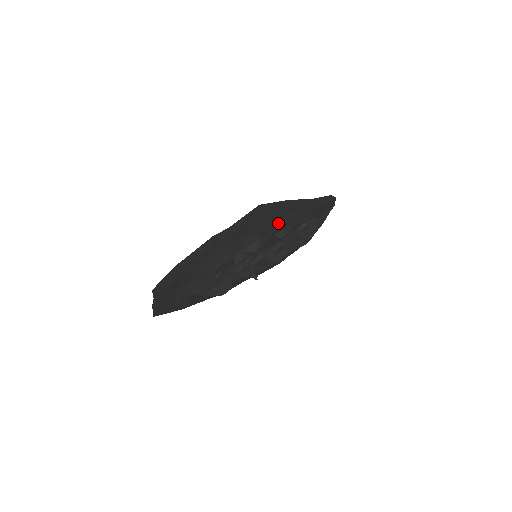
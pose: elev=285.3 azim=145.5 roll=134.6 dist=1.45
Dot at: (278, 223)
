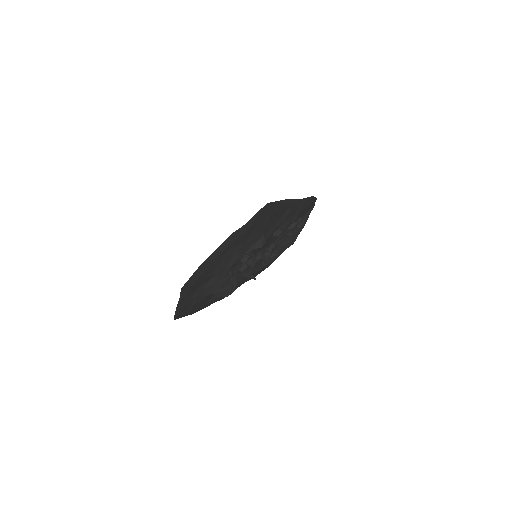
Dot at: (277, 222)
